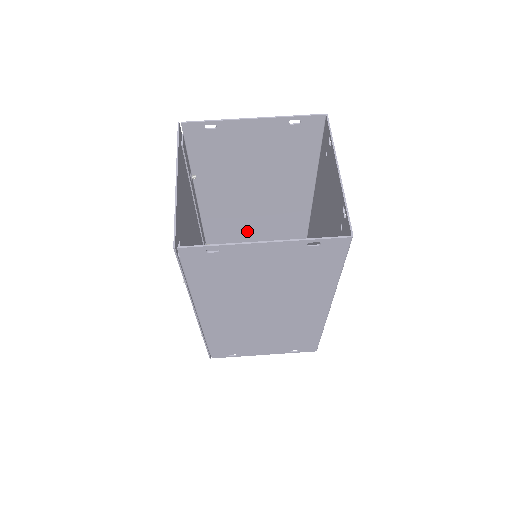
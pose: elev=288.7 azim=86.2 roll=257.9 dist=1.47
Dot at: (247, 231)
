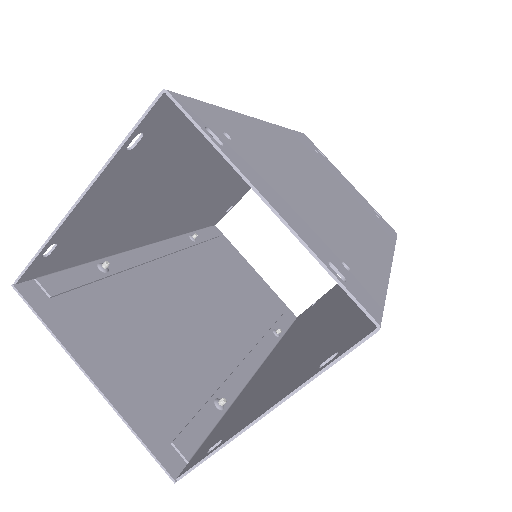
Dot at: (217, 194)
